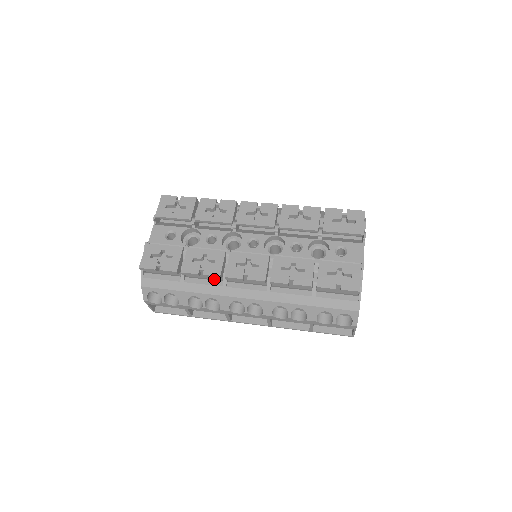
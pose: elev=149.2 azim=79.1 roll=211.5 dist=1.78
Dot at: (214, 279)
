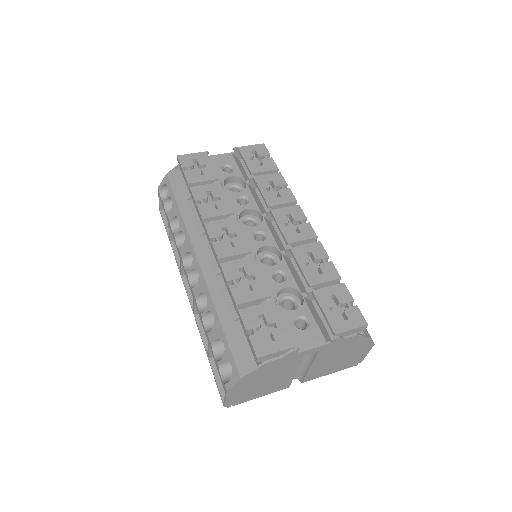
Dot at: occluded
